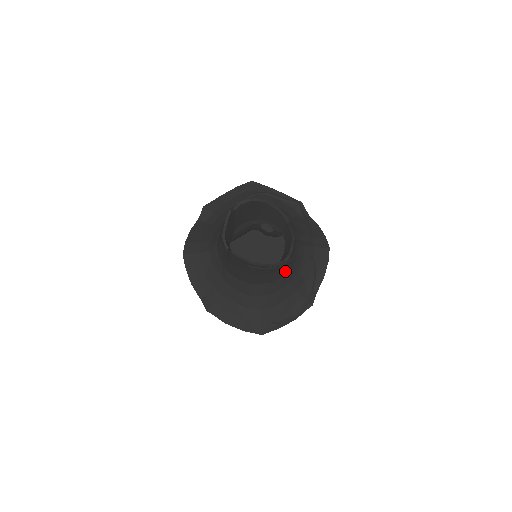
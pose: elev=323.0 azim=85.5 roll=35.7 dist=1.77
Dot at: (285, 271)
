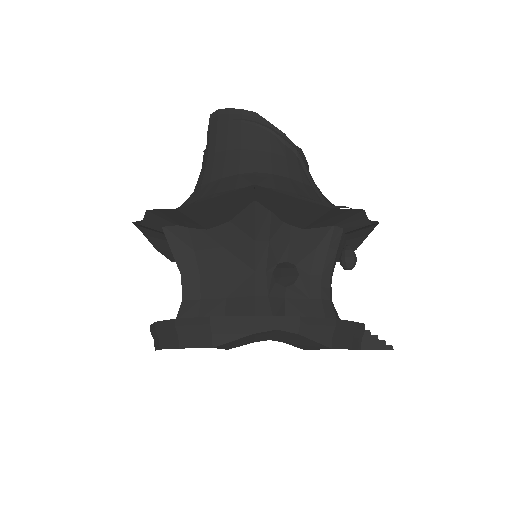
Dot at: (298, 174)
